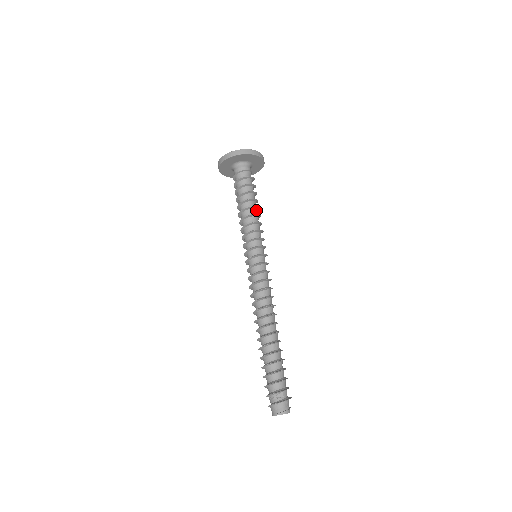
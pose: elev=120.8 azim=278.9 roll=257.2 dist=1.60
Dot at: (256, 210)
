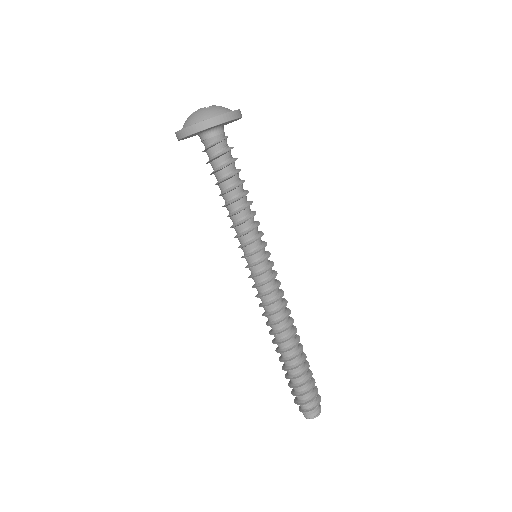
Dot at: occluded
